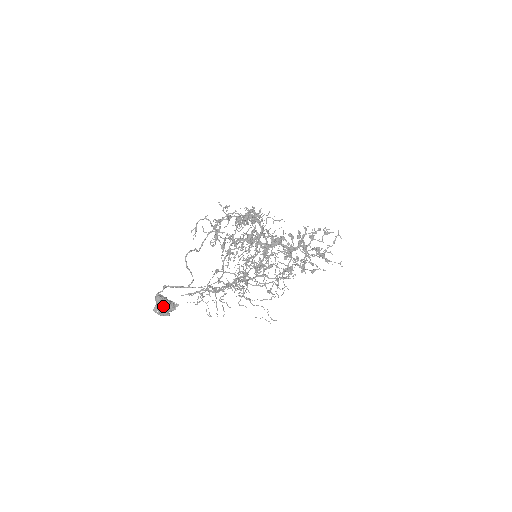
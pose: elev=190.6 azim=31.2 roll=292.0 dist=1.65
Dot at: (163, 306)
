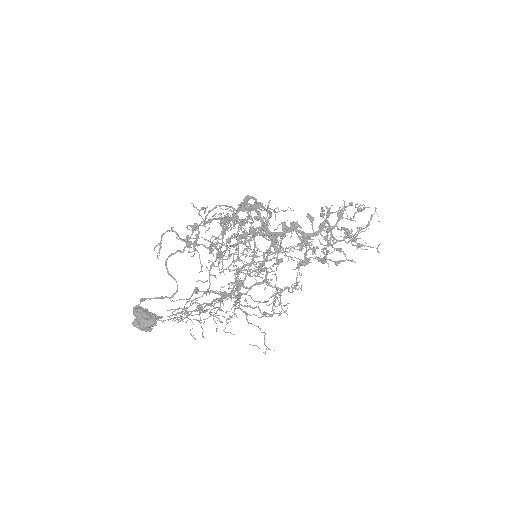
Dot at: (142, 322)
